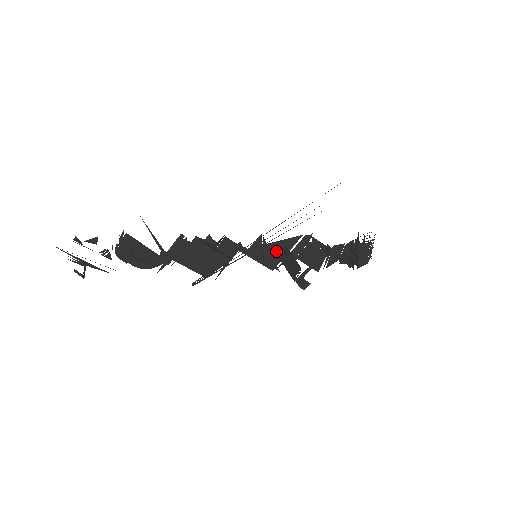
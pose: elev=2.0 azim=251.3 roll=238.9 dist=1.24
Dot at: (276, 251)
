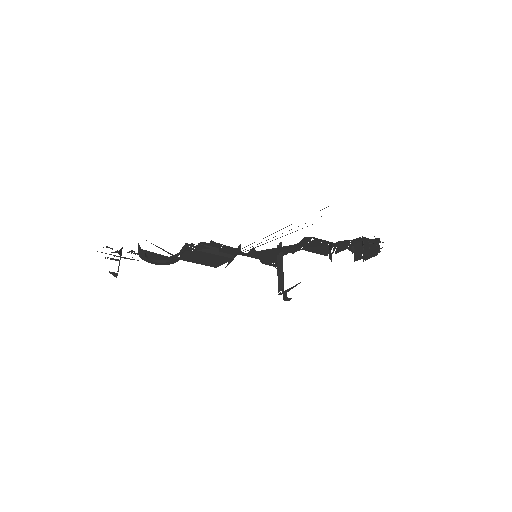
Dot at: occluded
